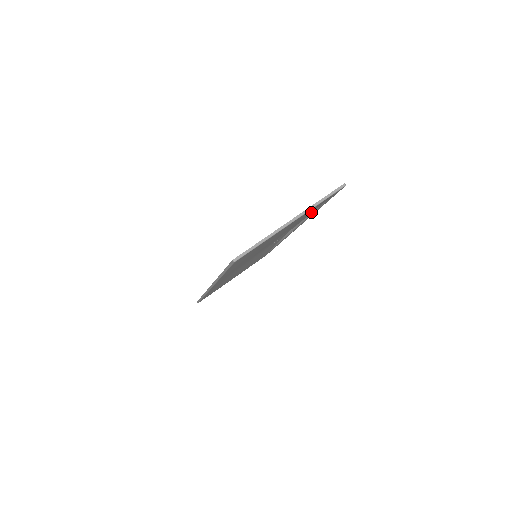
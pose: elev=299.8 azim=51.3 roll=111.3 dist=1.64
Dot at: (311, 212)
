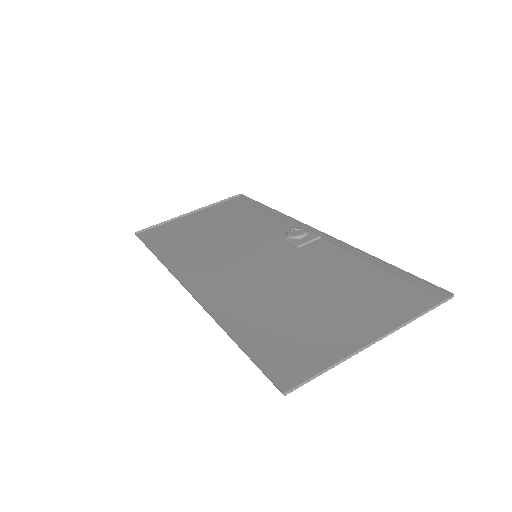
Dot at: (370, 270)
